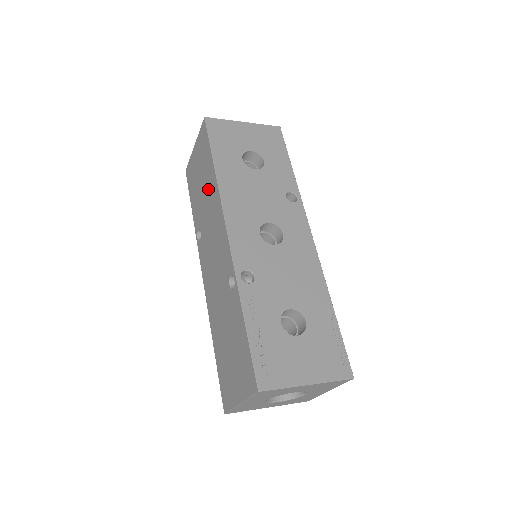
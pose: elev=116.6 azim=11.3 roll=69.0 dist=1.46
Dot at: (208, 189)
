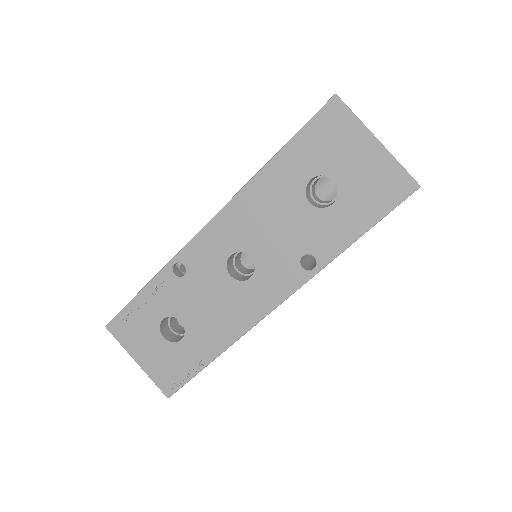
Dot at: occluded
